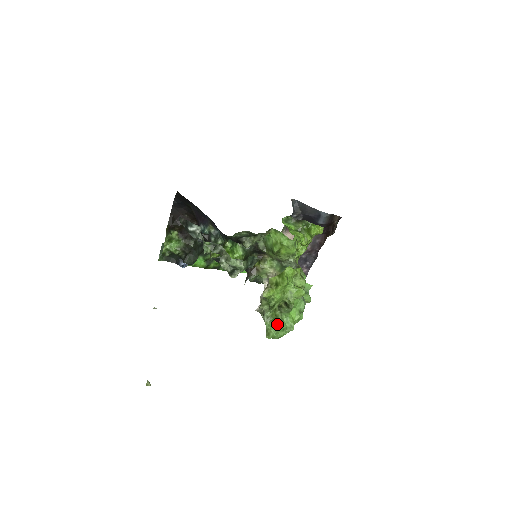
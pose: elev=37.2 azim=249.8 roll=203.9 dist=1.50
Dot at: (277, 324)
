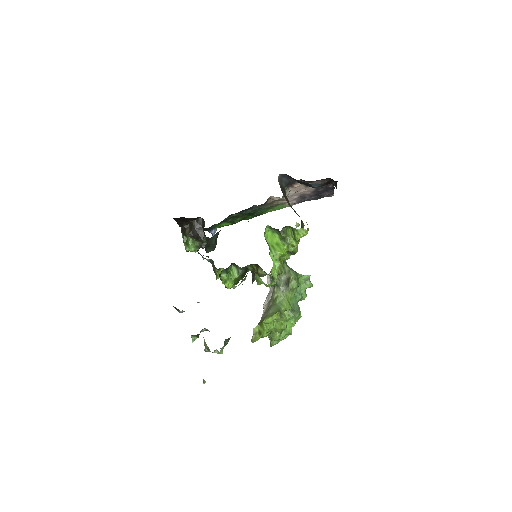
Dot at: (276, 338)
